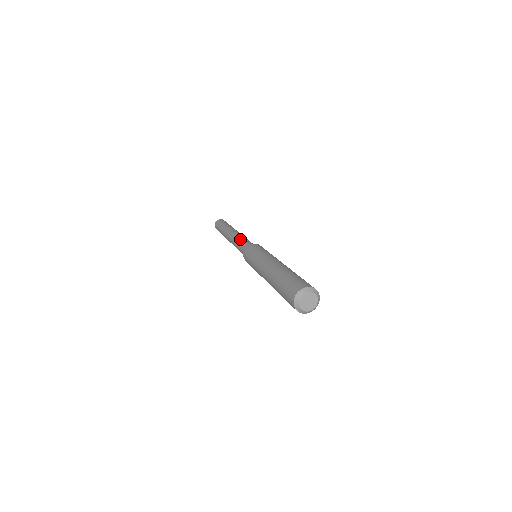
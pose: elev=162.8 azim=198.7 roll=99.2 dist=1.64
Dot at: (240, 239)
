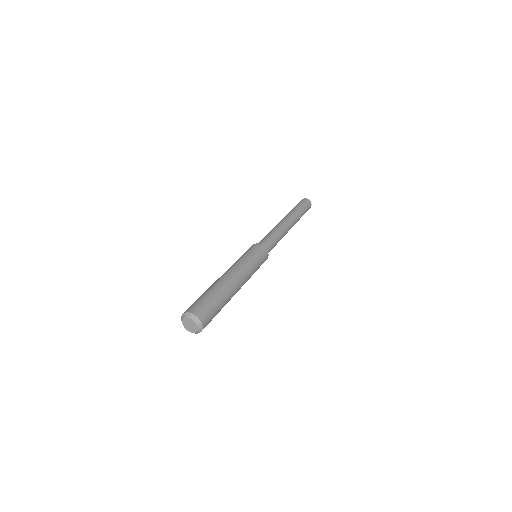
Dot at: occluded
